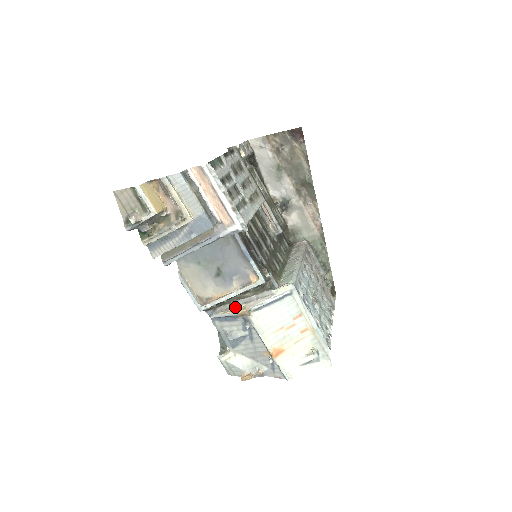
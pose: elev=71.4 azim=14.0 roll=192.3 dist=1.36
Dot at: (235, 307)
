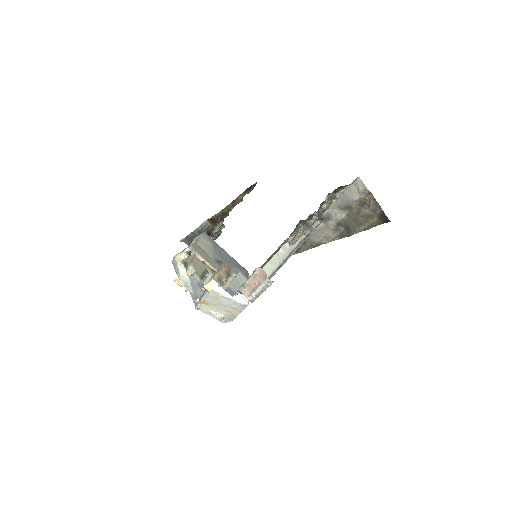
Dot at: occluded
